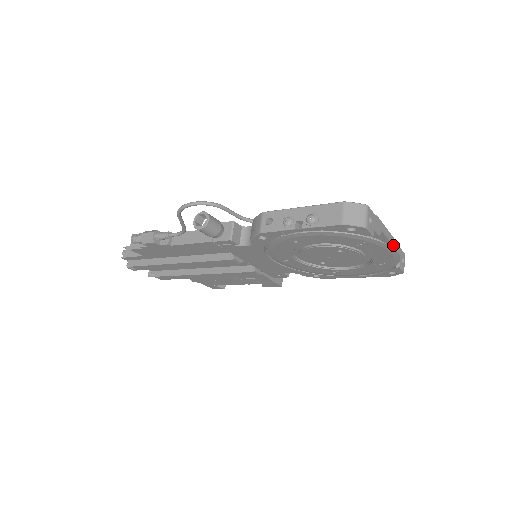
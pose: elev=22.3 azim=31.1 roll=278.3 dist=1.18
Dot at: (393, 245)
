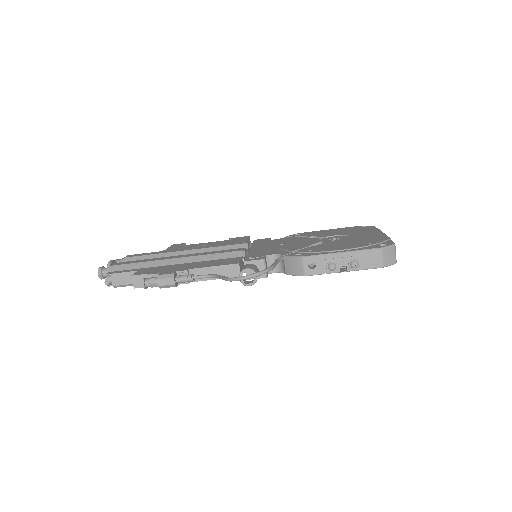
Dot at: occluded
